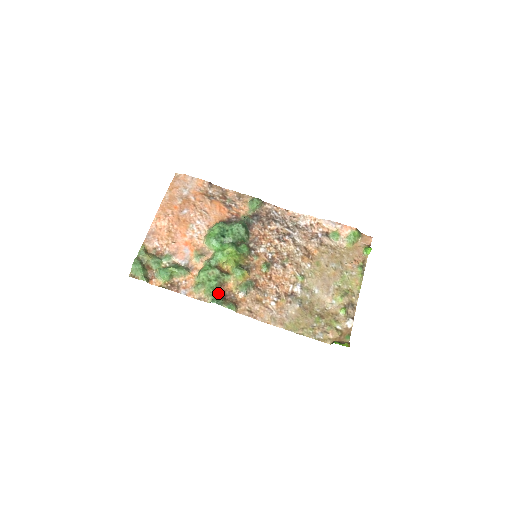
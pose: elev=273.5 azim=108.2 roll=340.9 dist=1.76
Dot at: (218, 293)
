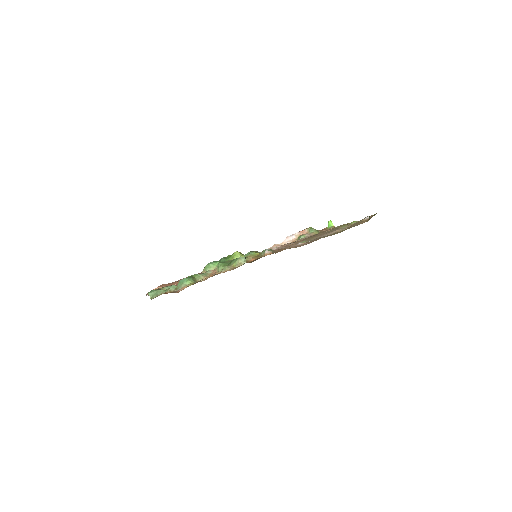
Dot at: occluded
